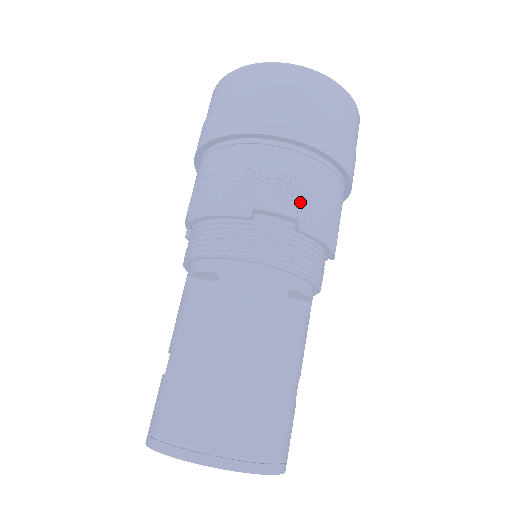
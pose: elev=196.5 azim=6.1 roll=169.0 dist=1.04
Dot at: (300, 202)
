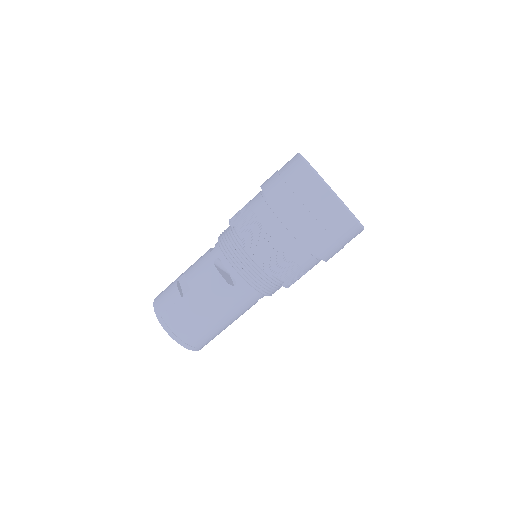
Dot at: (295, 277)
